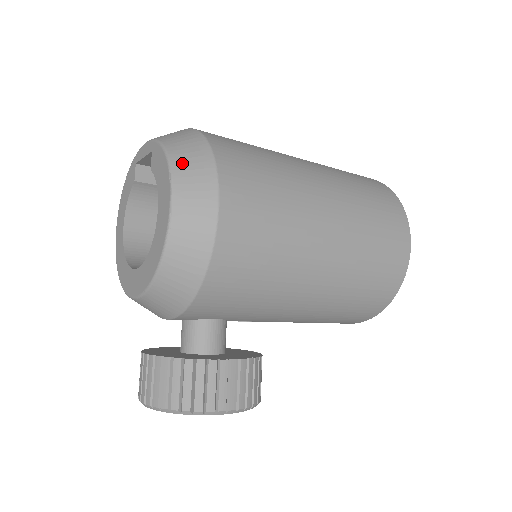
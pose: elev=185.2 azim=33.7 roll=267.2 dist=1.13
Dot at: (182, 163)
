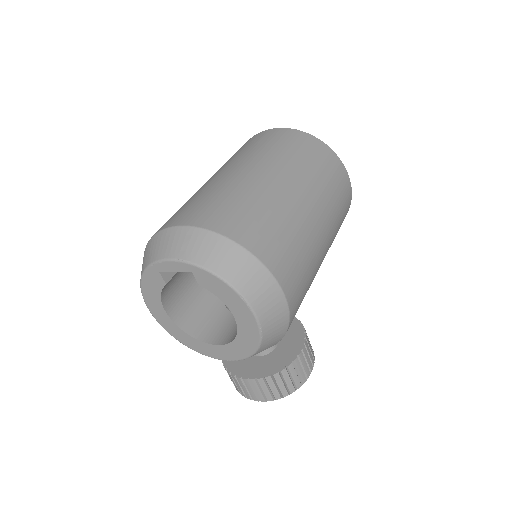
Dot at: (244, 283)
